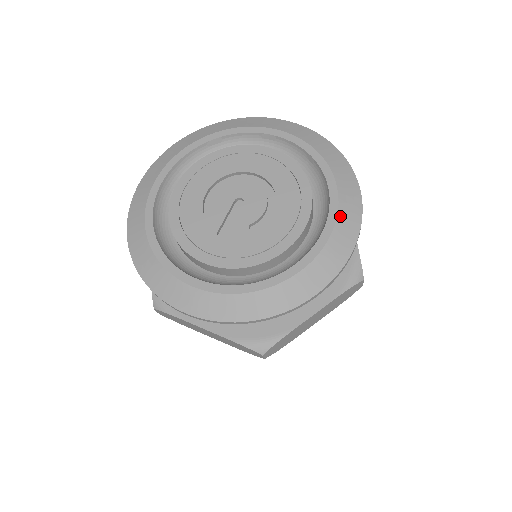
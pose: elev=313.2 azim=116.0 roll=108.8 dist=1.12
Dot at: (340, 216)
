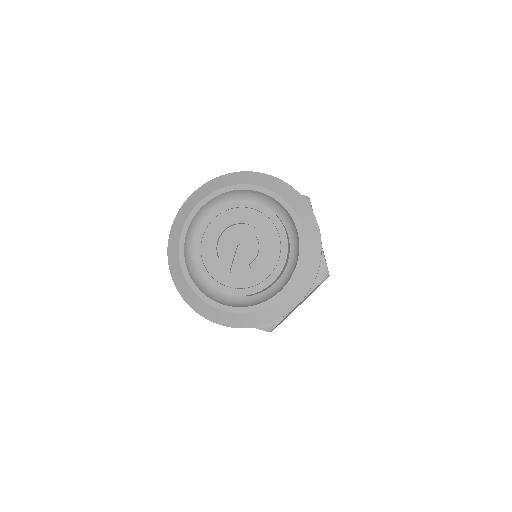
Dot at: (307, 252)
